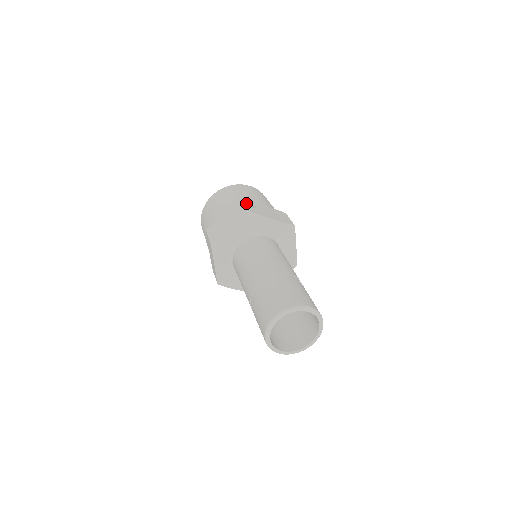
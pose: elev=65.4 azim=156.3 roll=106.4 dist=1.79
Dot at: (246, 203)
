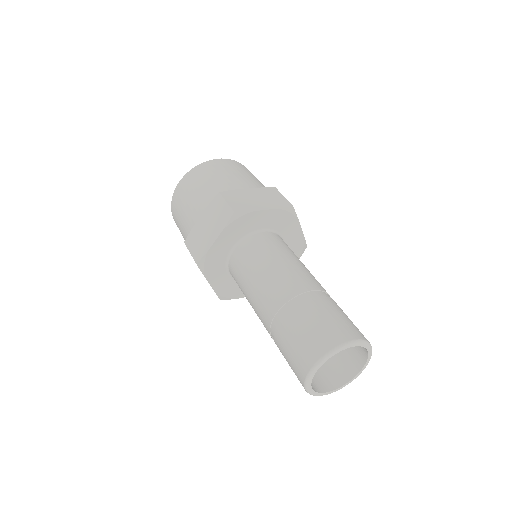
Dot at: occluded
